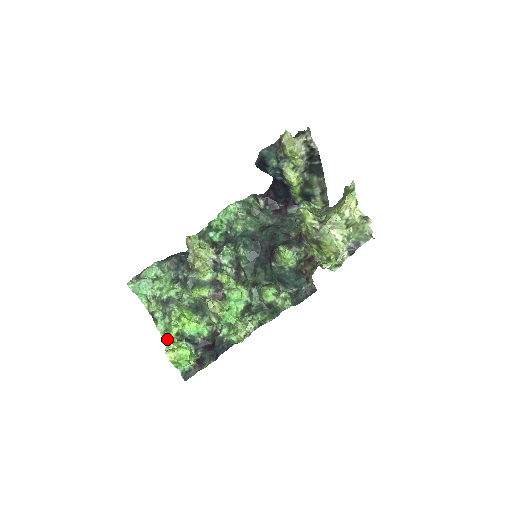
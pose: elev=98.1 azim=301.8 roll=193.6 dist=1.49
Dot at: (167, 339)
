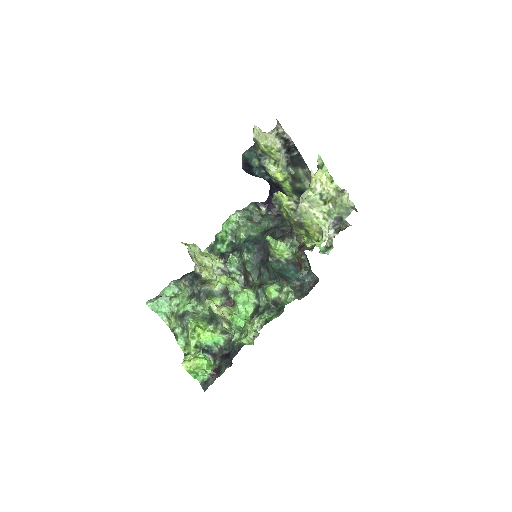
Dot at: (187, 353)
